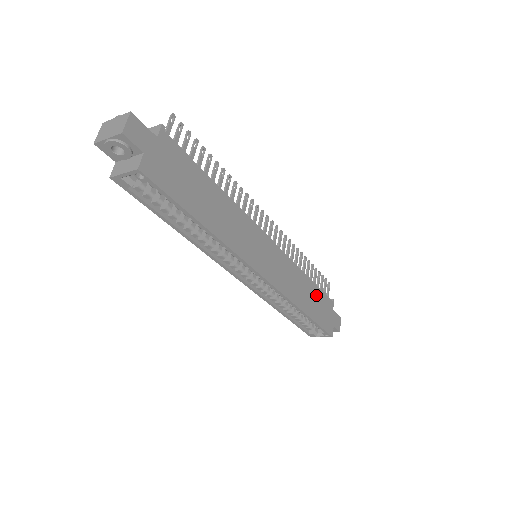
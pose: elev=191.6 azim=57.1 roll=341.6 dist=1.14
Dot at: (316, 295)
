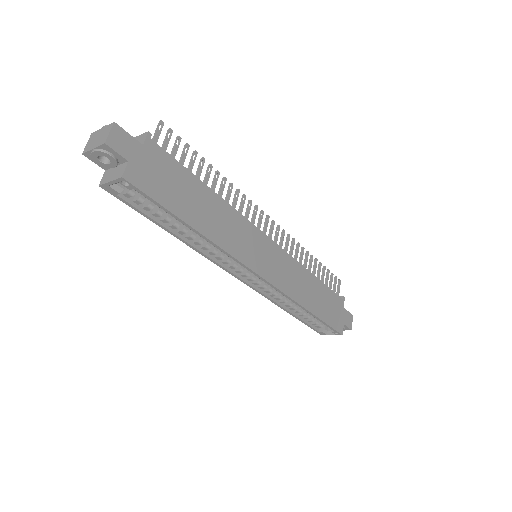
Dot at: (323, 293)
